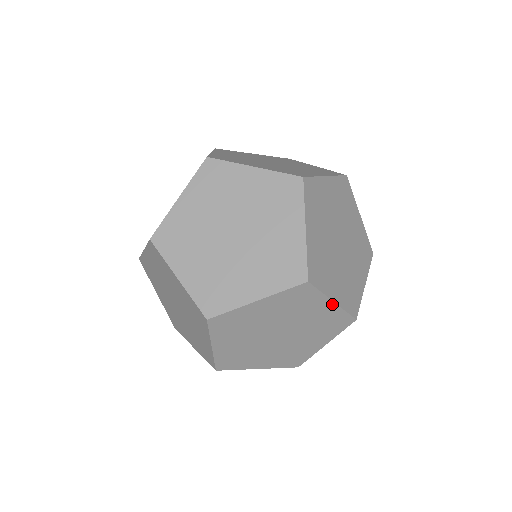
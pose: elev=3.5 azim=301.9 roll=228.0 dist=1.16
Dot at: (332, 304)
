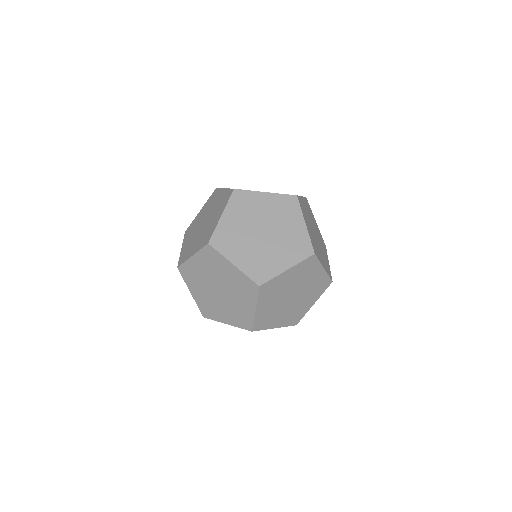
Dot at: (274, 327)
